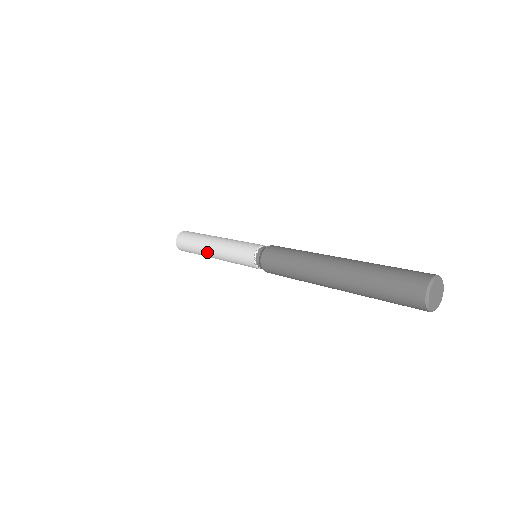
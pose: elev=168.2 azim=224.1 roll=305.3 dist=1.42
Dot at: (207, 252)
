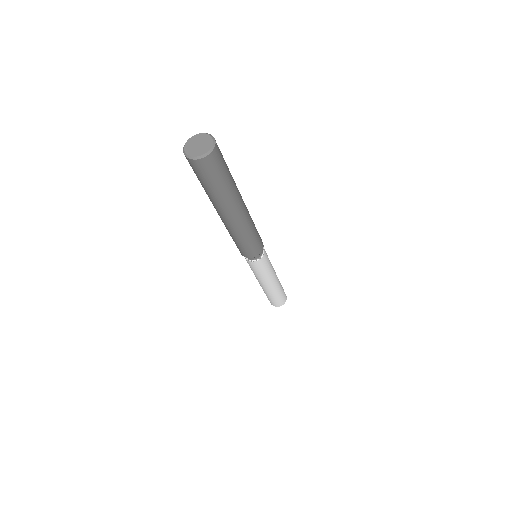
Dot at: occluded
